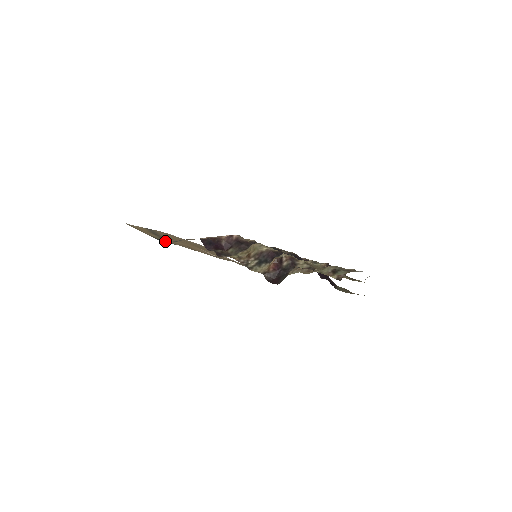
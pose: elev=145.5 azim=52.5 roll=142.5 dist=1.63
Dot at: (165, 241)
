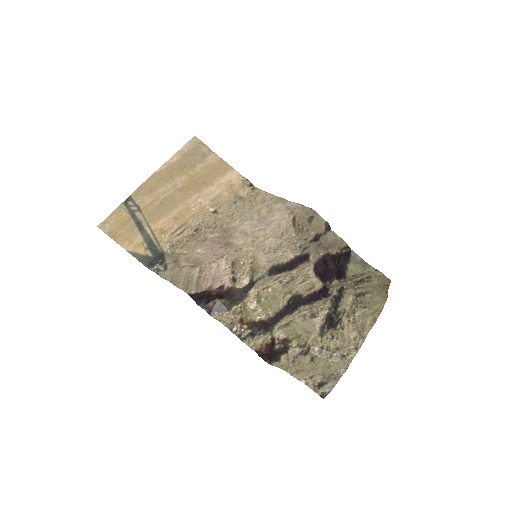
Dot at: (151, 252)
